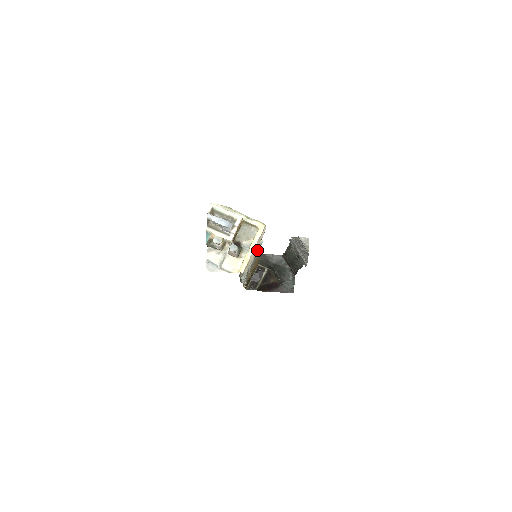
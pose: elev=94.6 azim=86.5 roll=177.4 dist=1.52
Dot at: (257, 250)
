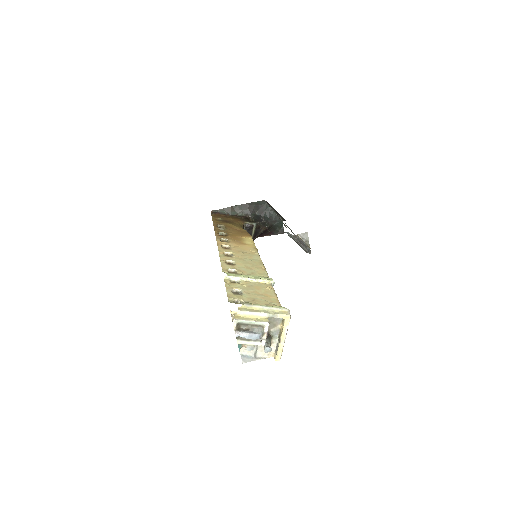
Dot at: occluded
